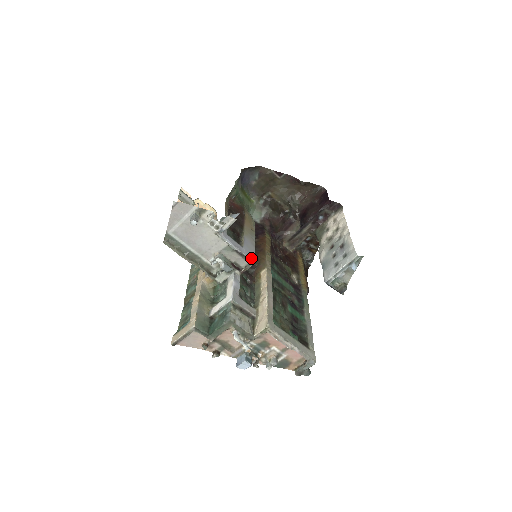
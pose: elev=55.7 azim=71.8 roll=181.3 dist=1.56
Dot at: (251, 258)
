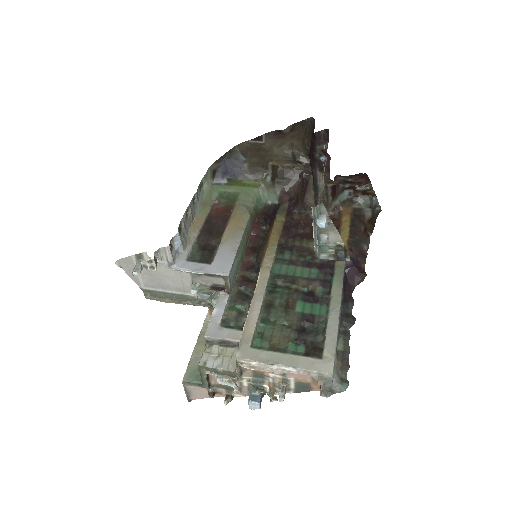
Dot at: (222, 272)
